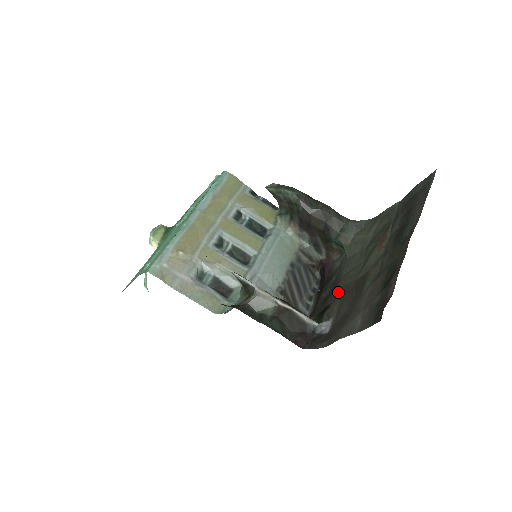
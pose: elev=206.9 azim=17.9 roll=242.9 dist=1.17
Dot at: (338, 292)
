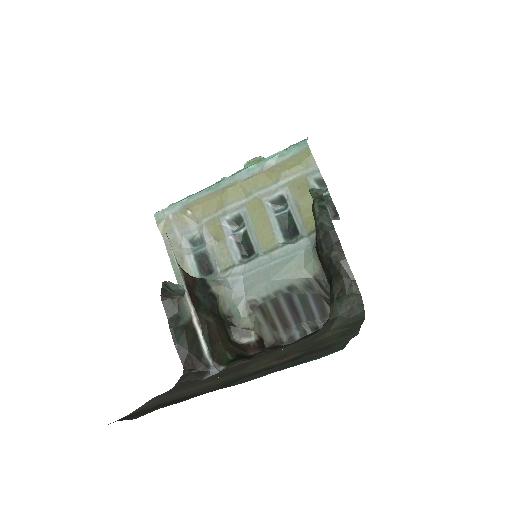
Dot at: (264, 355)
